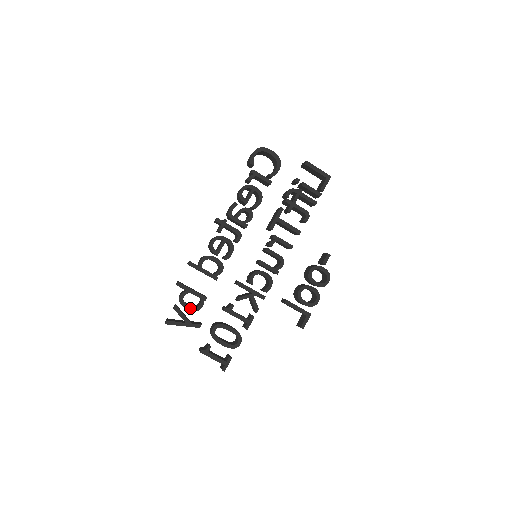
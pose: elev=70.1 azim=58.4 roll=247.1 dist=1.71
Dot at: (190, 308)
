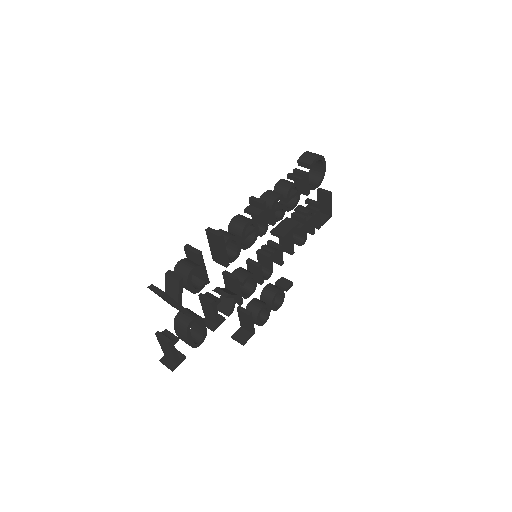
Dot at: (191, 287)
